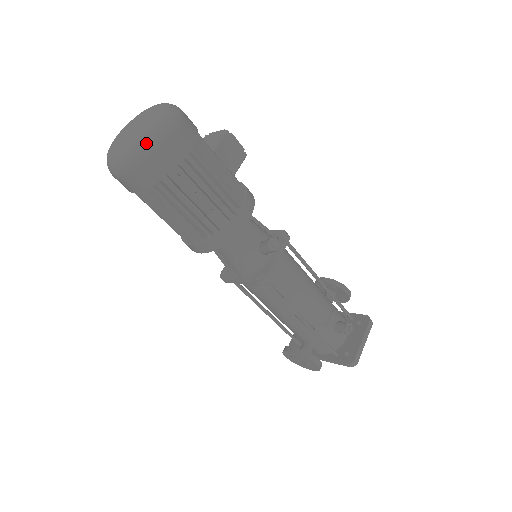
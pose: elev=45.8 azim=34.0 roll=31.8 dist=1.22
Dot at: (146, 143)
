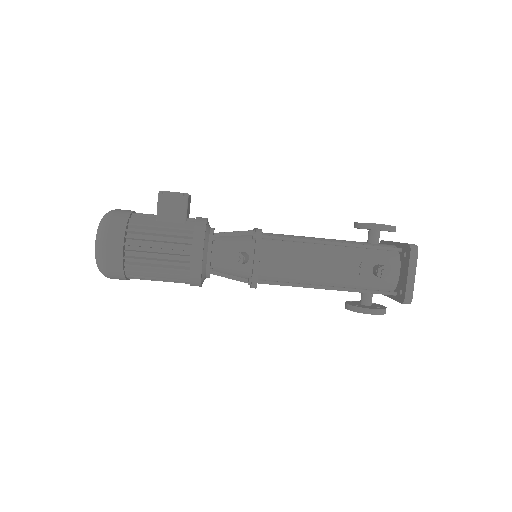
Dot at: (98, 261)
